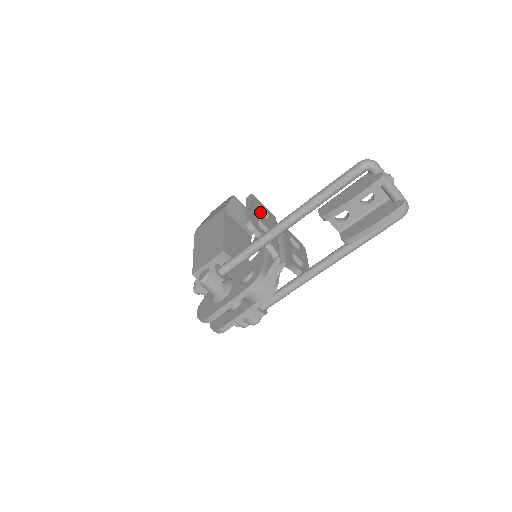
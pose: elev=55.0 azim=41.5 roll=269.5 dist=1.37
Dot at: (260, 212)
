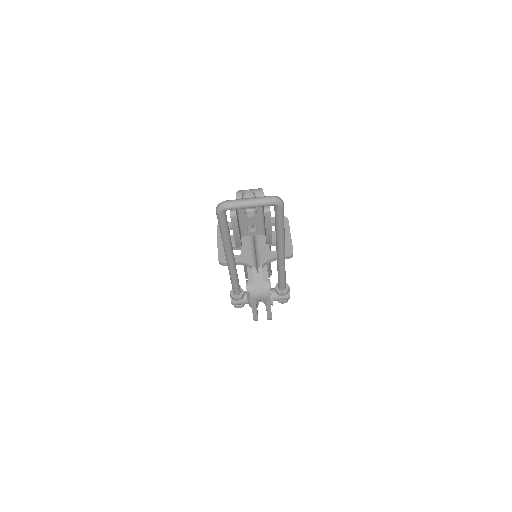
Dot at: occluded
